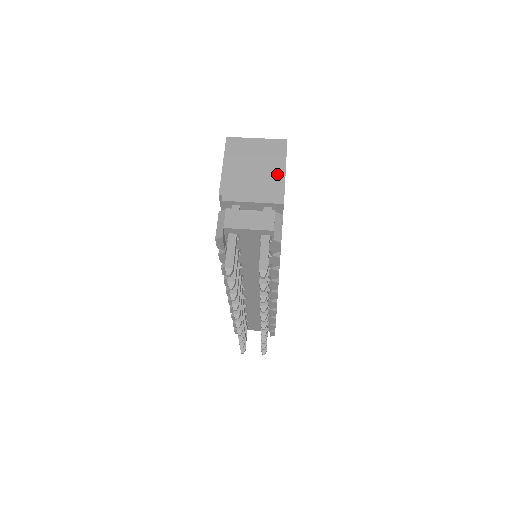
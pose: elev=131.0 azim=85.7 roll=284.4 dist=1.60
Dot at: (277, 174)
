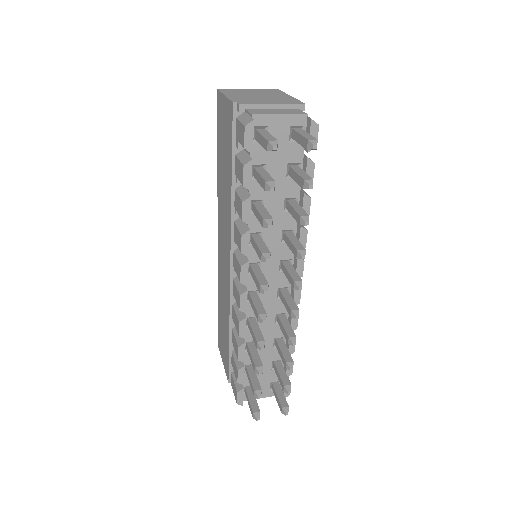
Dot at: (284, 97)
